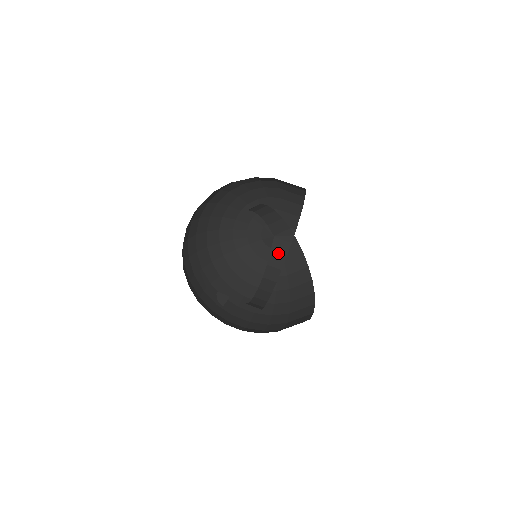
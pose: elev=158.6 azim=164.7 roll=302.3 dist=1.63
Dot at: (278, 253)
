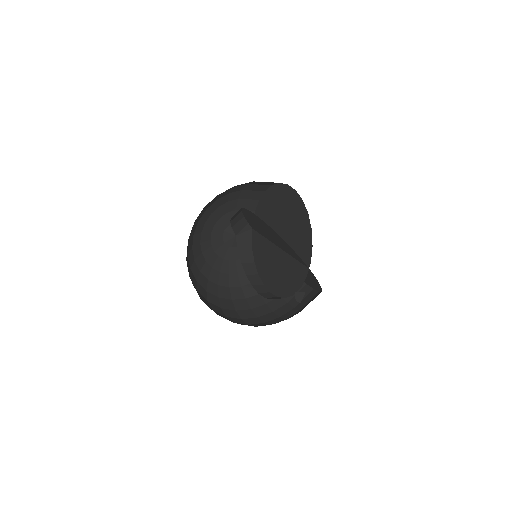
Dot at: (244, 249)
